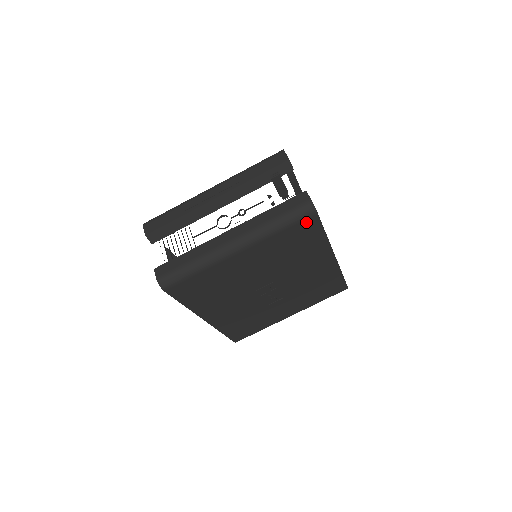
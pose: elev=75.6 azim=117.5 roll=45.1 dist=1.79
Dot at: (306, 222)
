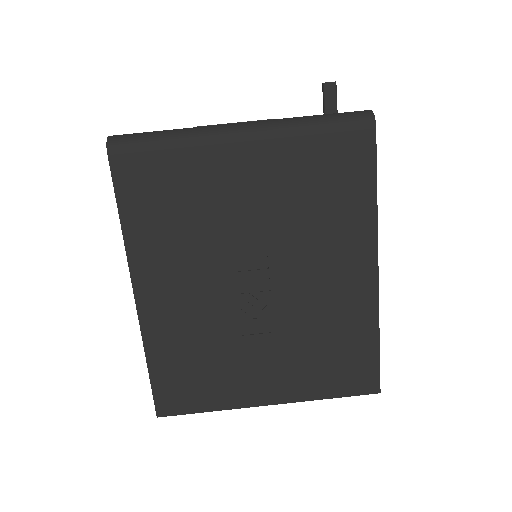
Dot at: (355, 138)
